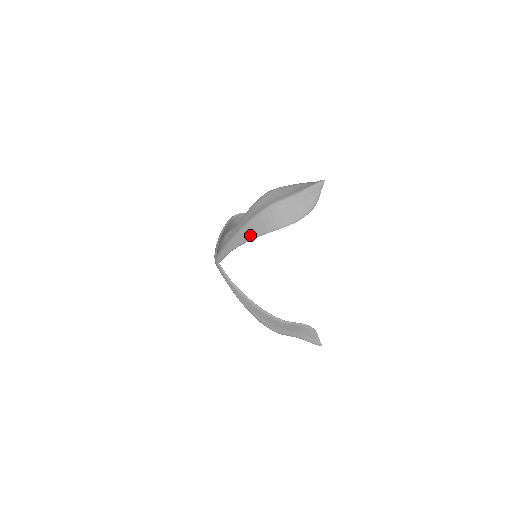
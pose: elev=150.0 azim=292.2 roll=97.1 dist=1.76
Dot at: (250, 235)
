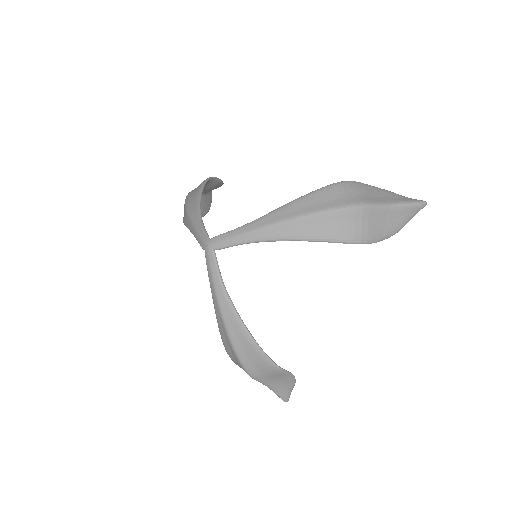
Dot at: (305, 234)
